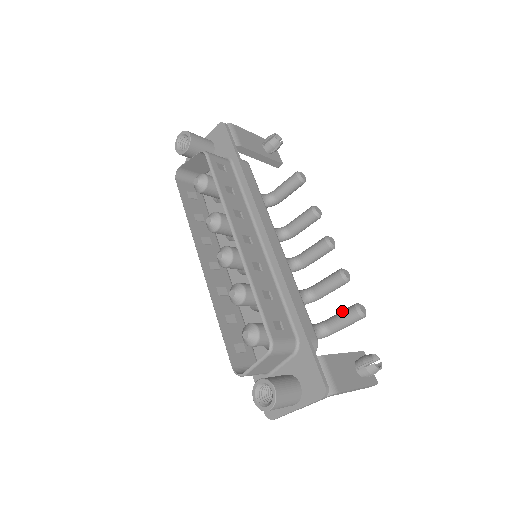
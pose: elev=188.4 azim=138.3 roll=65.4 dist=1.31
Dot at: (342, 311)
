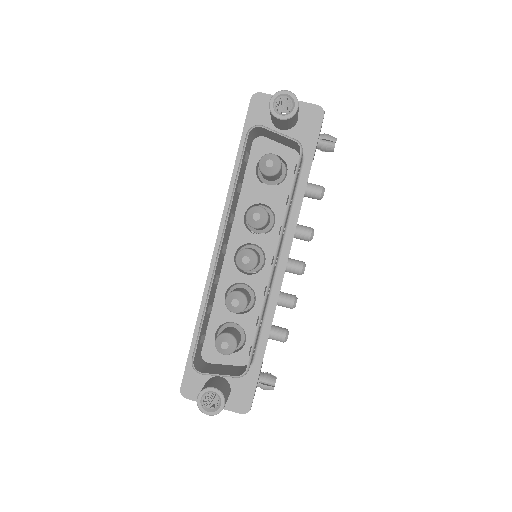
Dot at: (273, 327)
